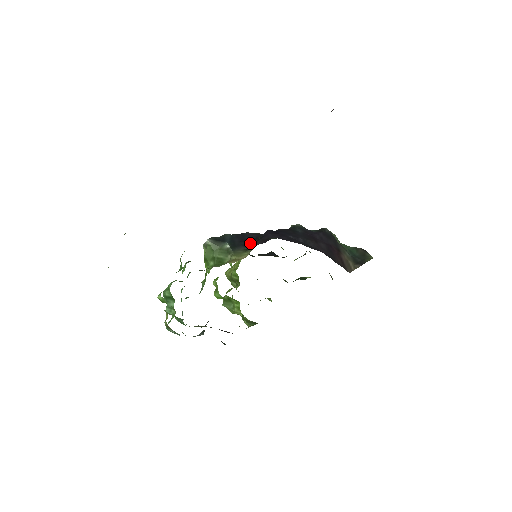
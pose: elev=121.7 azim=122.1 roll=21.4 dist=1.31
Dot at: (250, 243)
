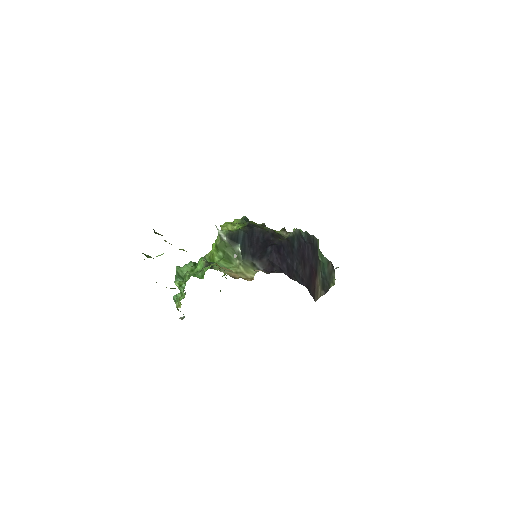
Dot at: (257, 253)
